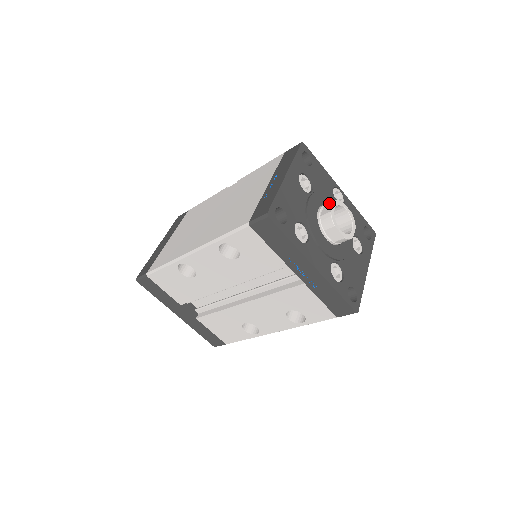
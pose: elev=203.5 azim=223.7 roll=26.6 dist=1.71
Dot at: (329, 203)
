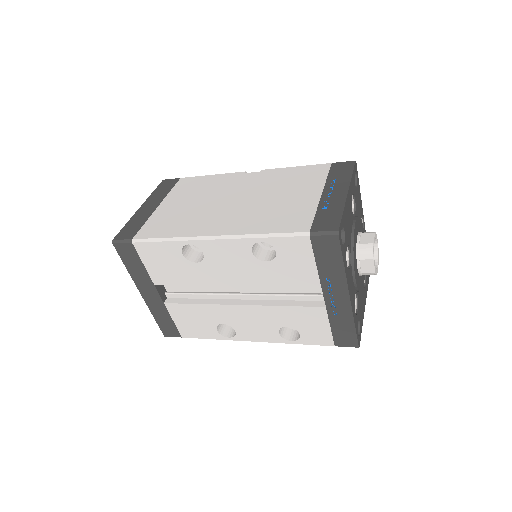
Dot at: (368, 233)
